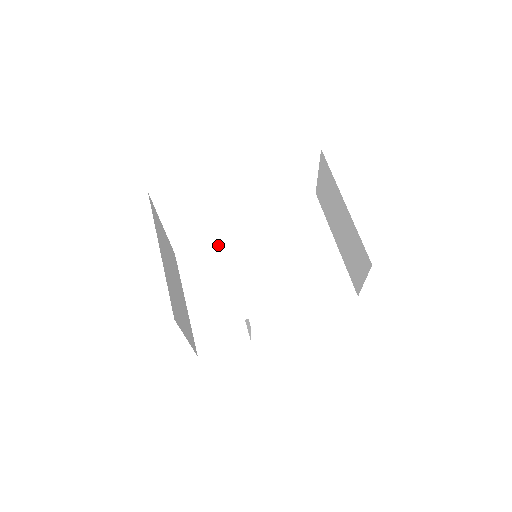
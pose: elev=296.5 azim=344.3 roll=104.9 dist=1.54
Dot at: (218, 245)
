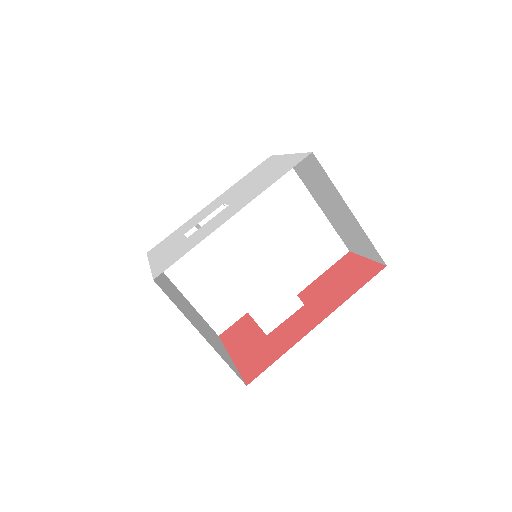
Dot at: (224, 270)
